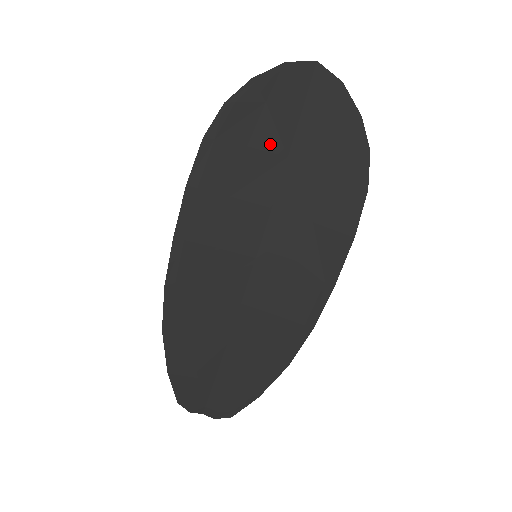
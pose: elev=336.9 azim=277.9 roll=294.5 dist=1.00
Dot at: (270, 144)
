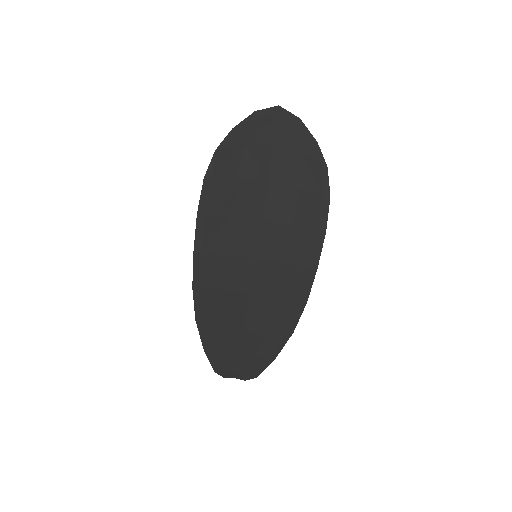
Dot at: (253, 173)
